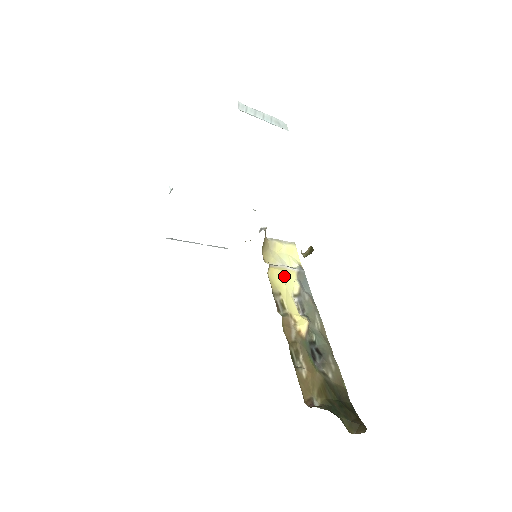
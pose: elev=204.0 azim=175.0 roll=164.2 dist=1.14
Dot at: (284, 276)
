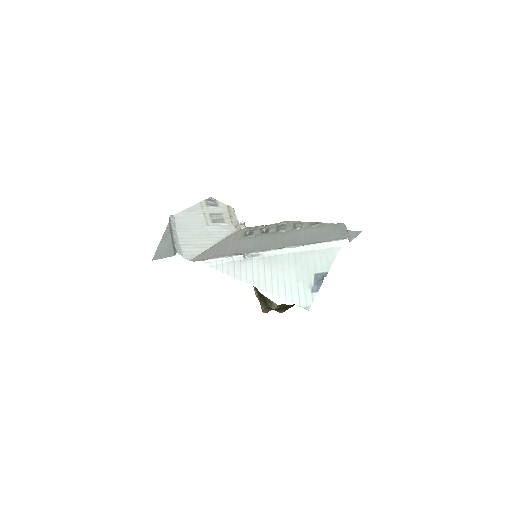
Dot at: occluded
